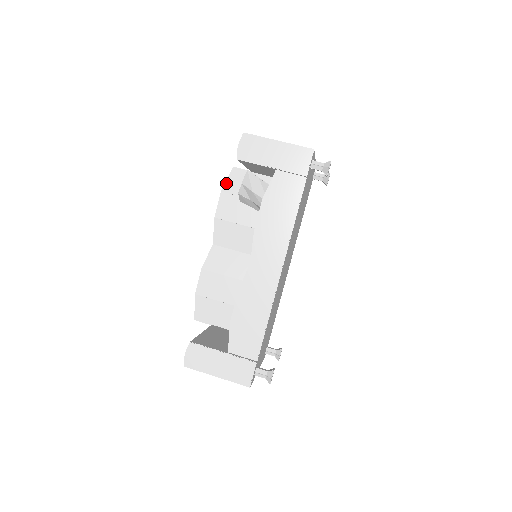
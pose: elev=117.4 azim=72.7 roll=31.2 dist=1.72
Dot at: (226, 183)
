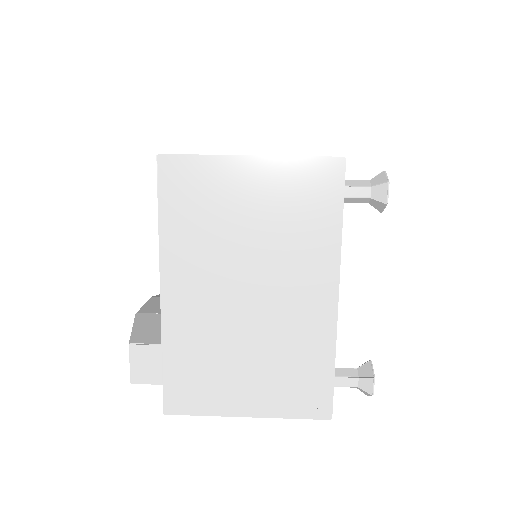
Dot at: occluded
